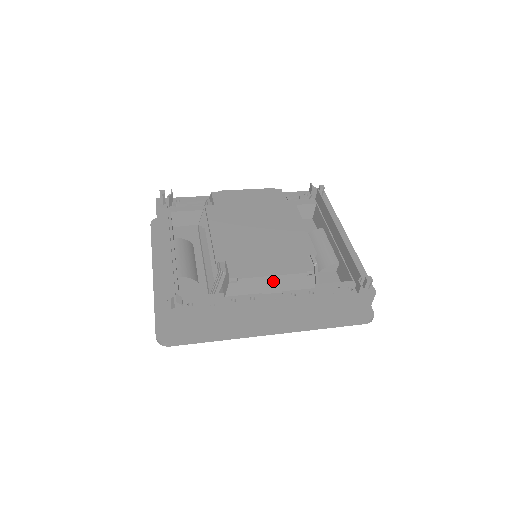
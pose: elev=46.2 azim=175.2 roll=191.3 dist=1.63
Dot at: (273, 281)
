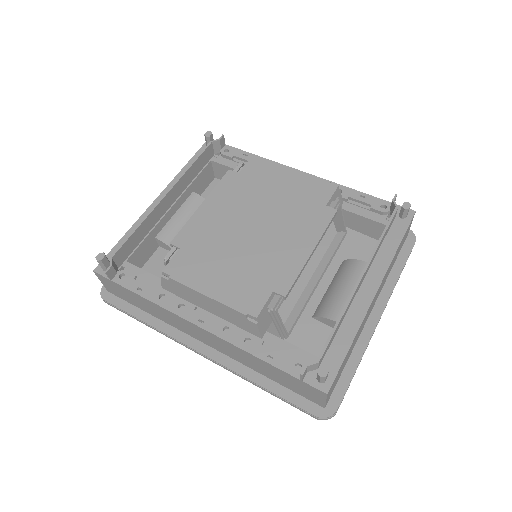
Dot at: (208, 301)
